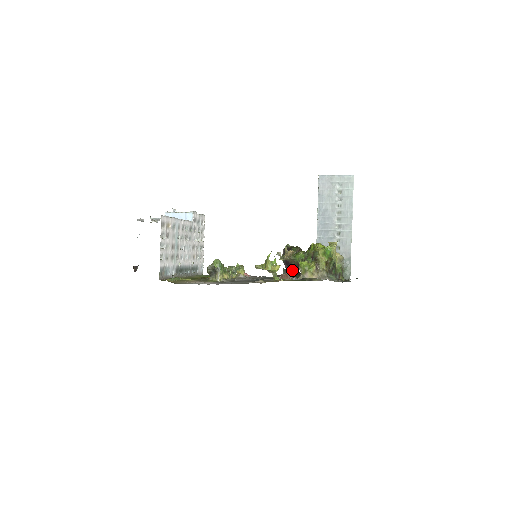
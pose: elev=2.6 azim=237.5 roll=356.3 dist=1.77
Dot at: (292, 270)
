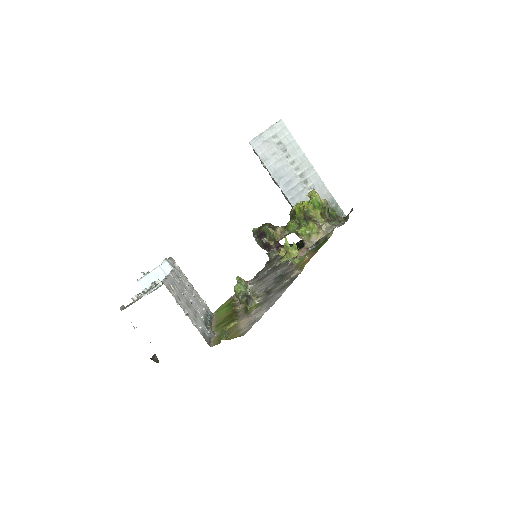
Dot at: (274, 249)
